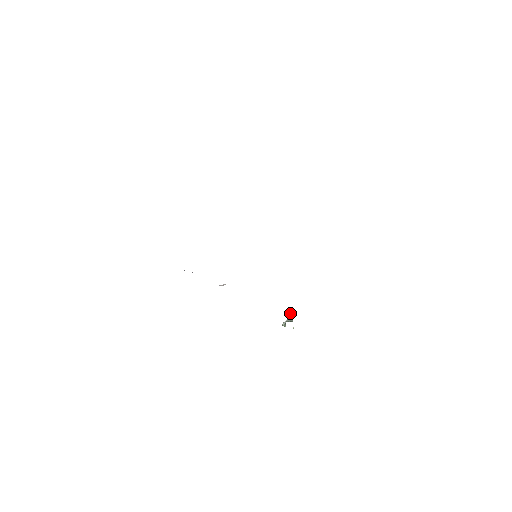
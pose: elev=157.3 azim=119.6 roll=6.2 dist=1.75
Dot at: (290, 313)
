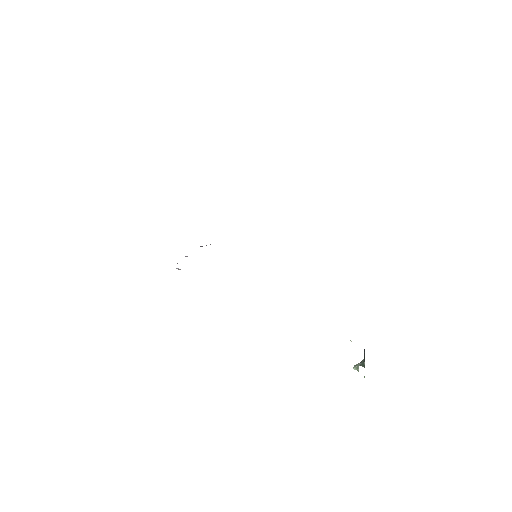
Dot at: (364, 356)
